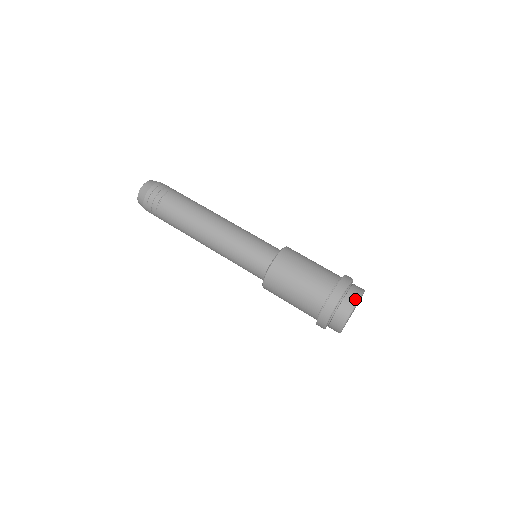
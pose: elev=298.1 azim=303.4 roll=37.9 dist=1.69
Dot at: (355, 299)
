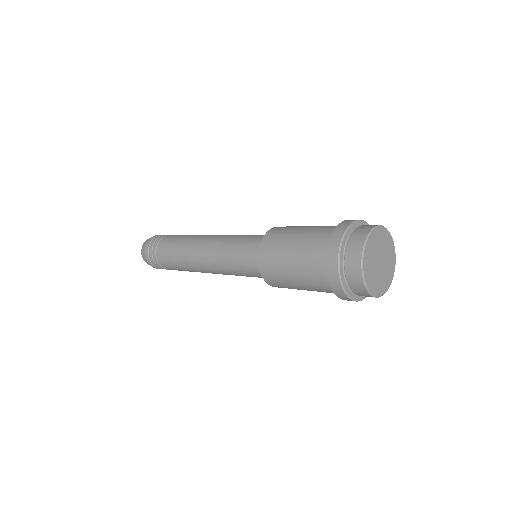
Dot at: occluded
